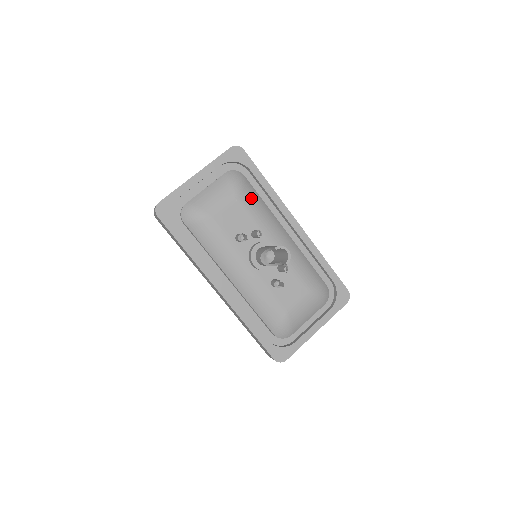
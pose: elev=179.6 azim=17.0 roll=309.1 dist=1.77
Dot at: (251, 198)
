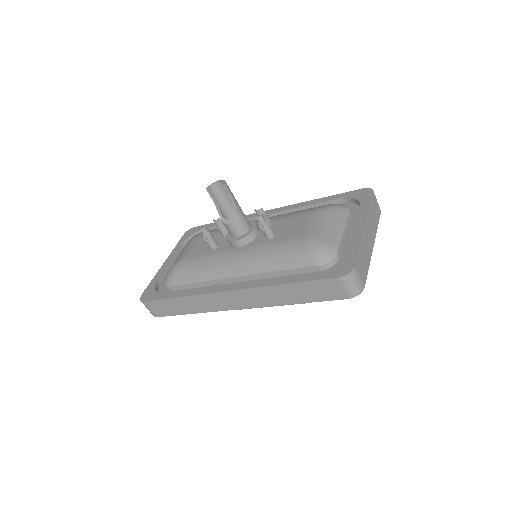
Dot at: (212, 230)
